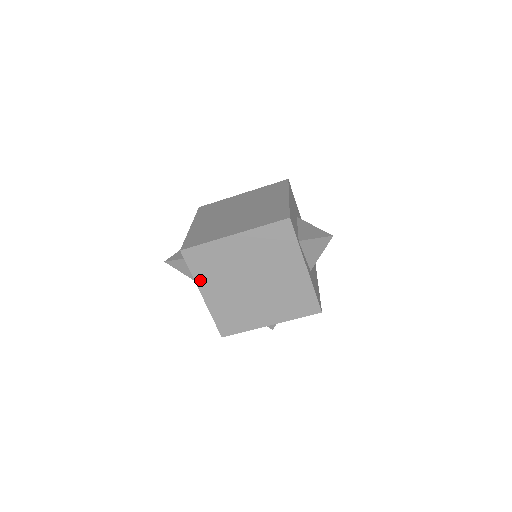
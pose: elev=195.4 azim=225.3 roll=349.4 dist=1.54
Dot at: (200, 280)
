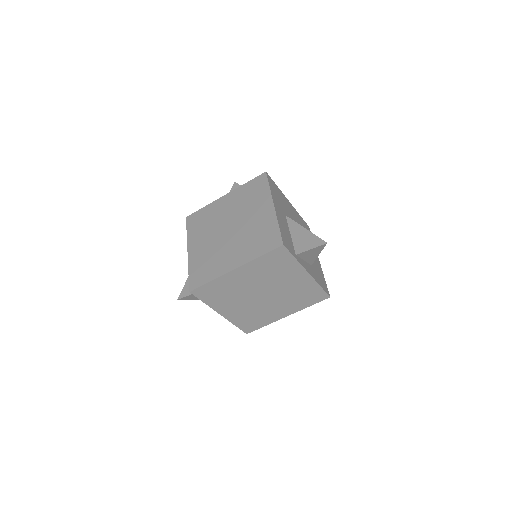
Dot at: (215, 305)
